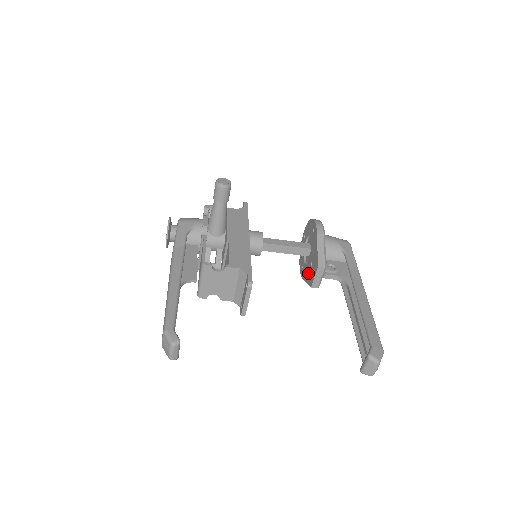
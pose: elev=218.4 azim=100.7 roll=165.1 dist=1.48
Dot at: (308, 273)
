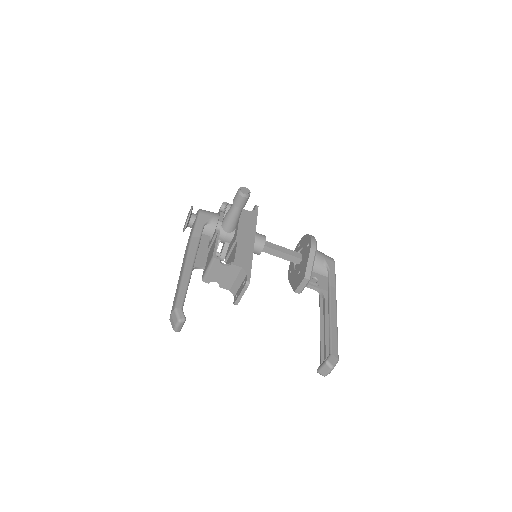
Dot at: (295, 279)
